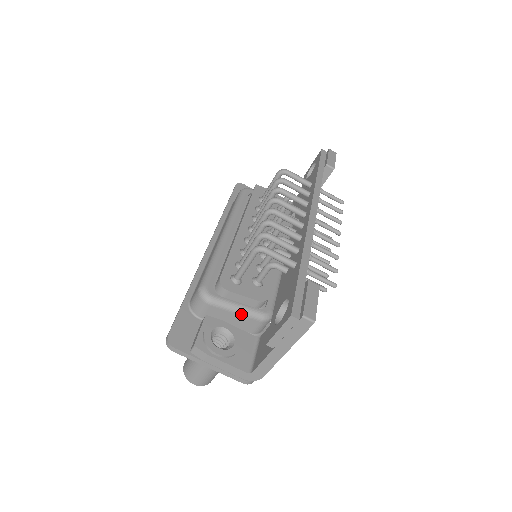
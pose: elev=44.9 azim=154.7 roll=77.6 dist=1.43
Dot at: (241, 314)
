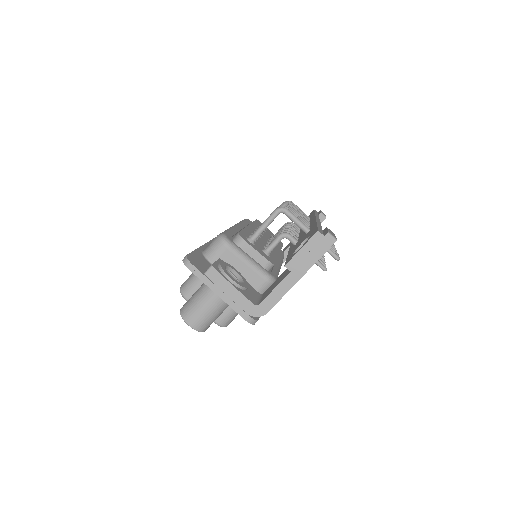
Dot at: (251, 267)
